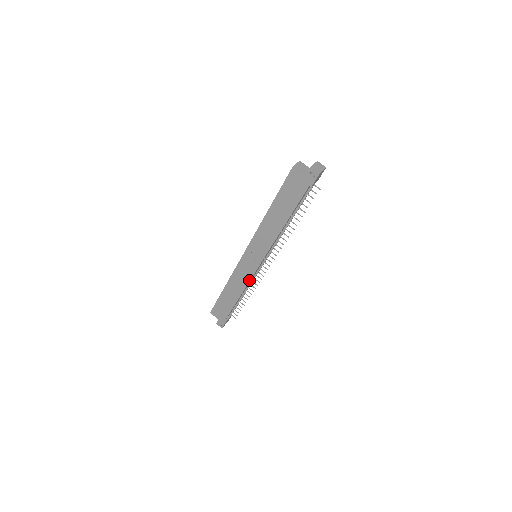
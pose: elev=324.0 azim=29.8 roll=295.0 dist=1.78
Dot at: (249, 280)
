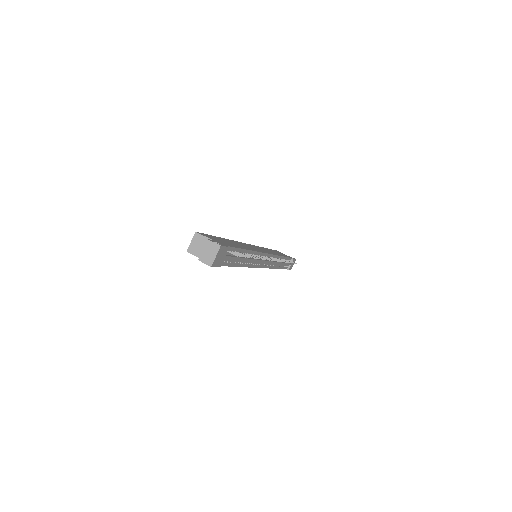
Dot at: occluded
